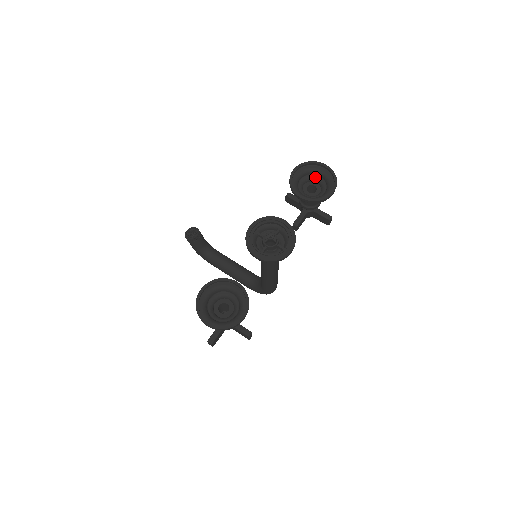
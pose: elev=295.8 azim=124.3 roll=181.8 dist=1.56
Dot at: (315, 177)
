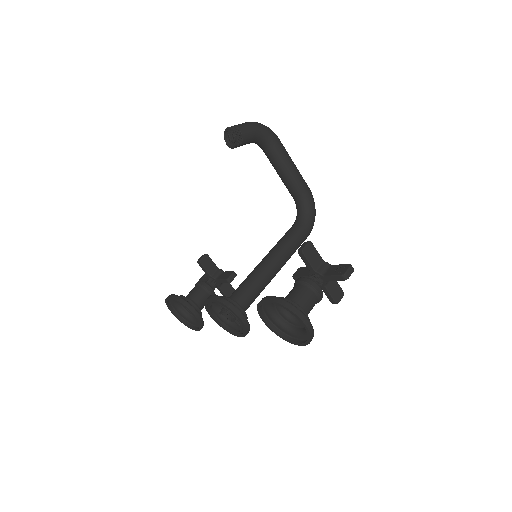
Dot at: occluded
